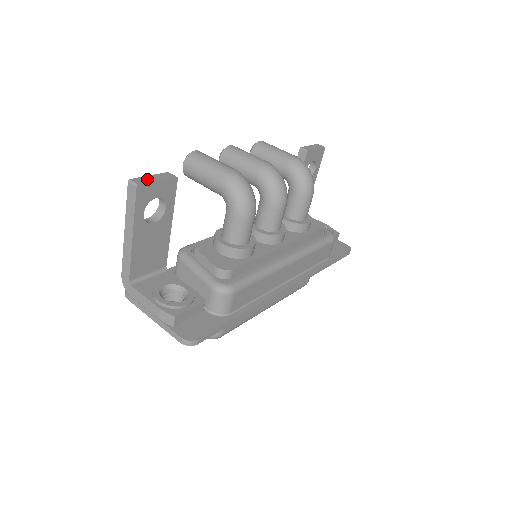
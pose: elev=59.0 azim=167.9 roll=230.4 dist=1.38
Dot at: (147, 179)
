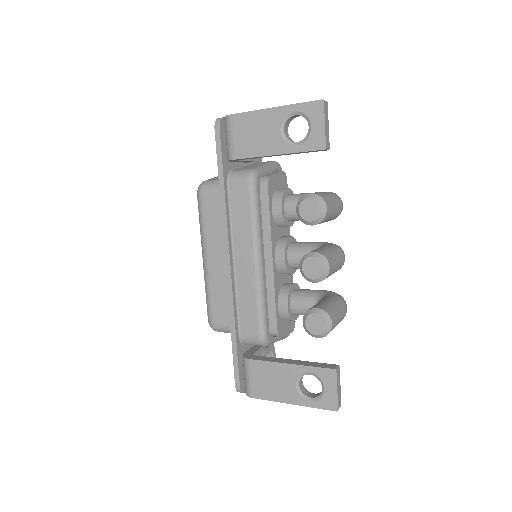
Dot at: (340, 395)
